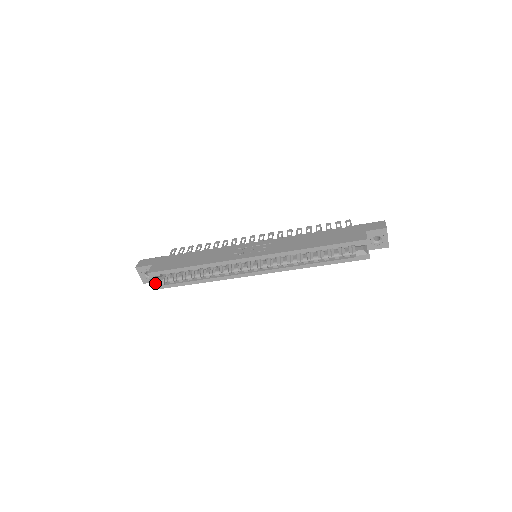
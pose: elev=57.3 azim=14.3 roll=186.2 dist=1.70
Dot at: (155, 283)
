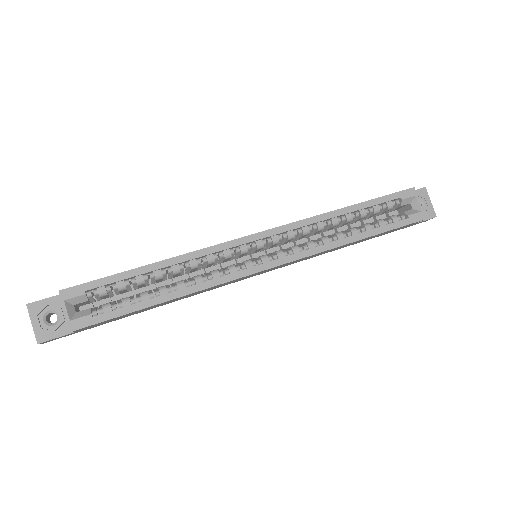
Dot at: (71, 317)
